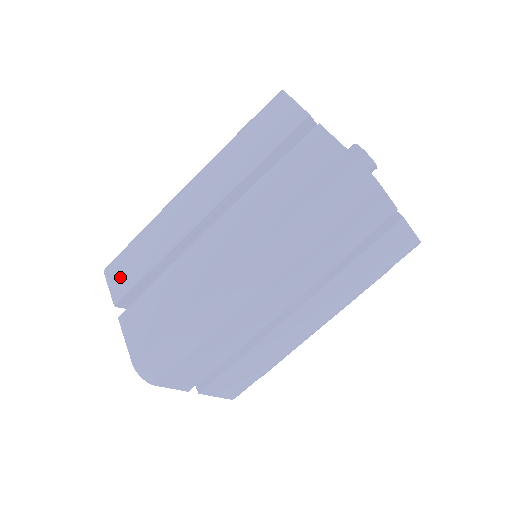
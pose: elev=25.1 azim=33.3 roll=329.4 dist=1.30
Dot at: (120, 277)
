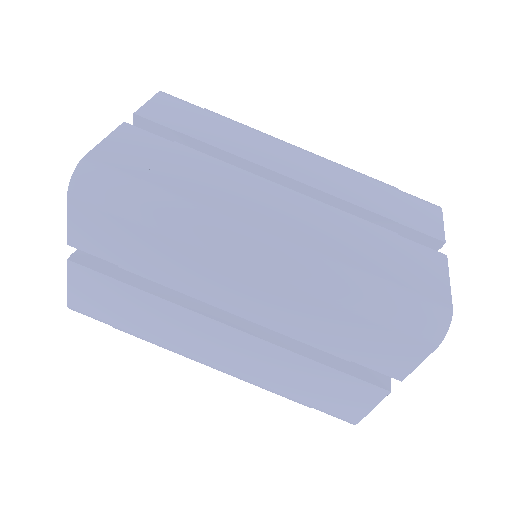
Dot at: (168, 110)
